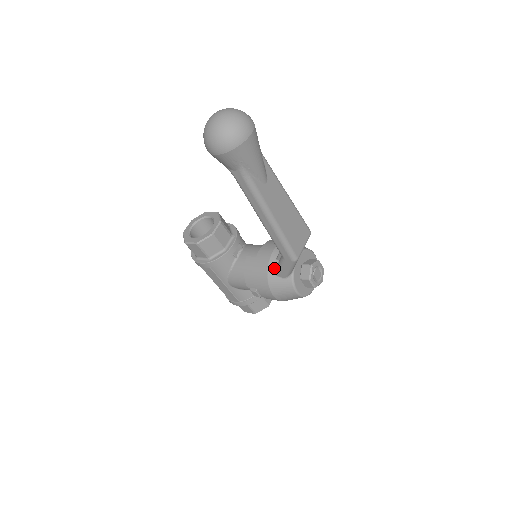
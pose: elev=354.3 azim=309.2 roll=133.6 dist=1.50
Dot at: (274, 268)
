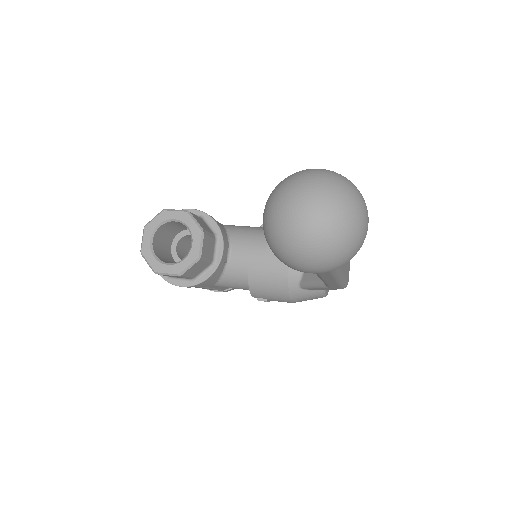
Dot at: (297, 281)
